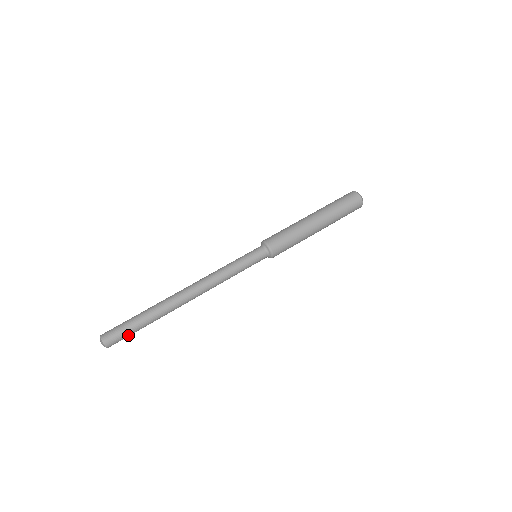
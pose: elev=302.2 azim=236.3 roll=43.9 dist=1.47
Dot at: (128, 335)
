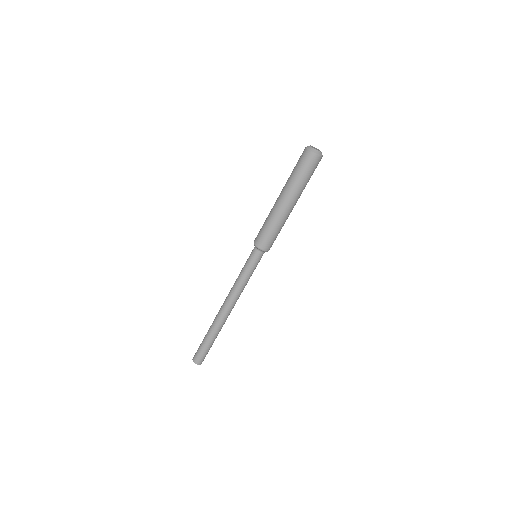
Dot at: occluded
